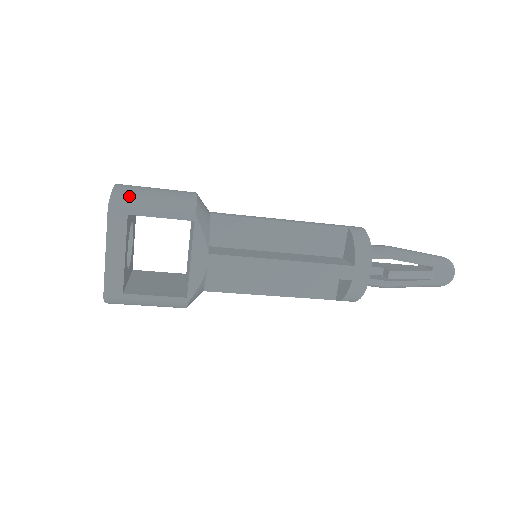
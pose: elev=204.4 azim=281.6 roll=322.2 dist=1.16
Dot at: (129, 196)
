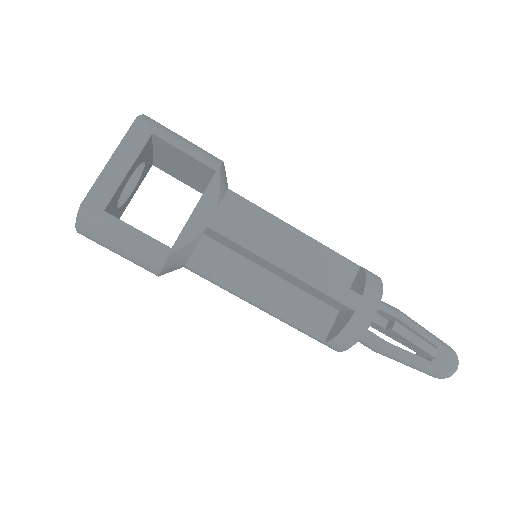
Dot at: (160, 124)
